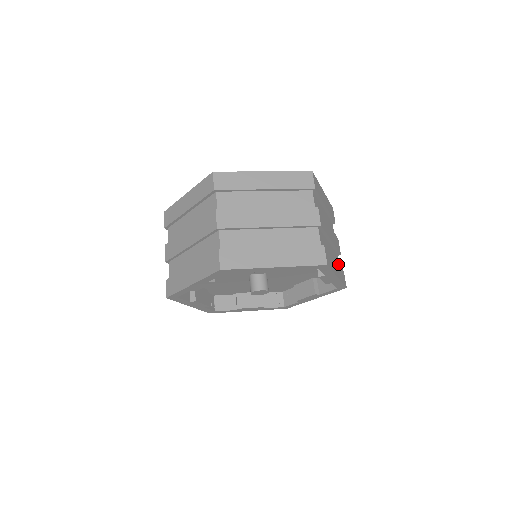
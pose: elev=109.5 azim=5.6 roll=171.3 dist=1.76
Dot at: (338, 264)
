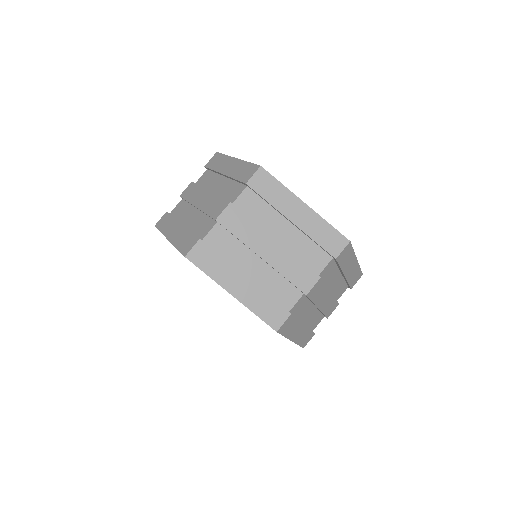
Dot at: (308, 328)
